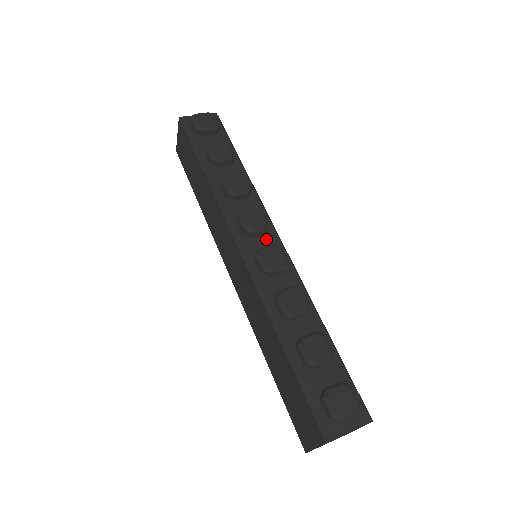
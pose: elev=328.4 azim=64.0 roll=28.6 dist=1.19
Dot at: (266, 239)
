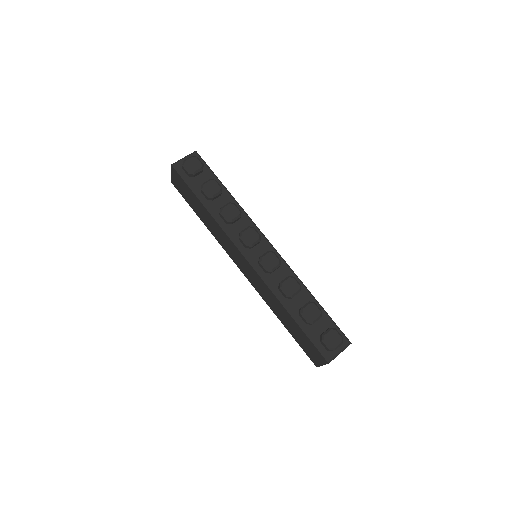
Dot at: (261, 246)
